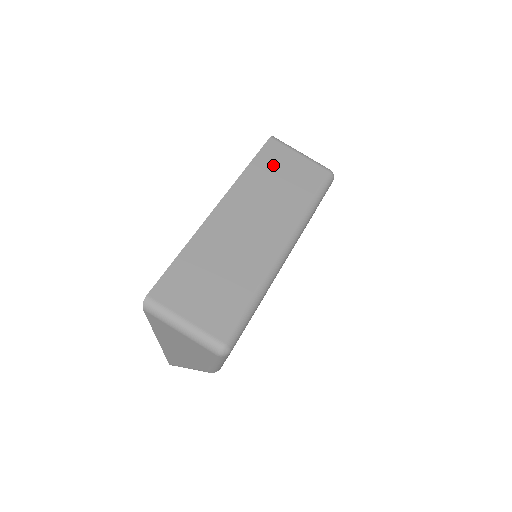
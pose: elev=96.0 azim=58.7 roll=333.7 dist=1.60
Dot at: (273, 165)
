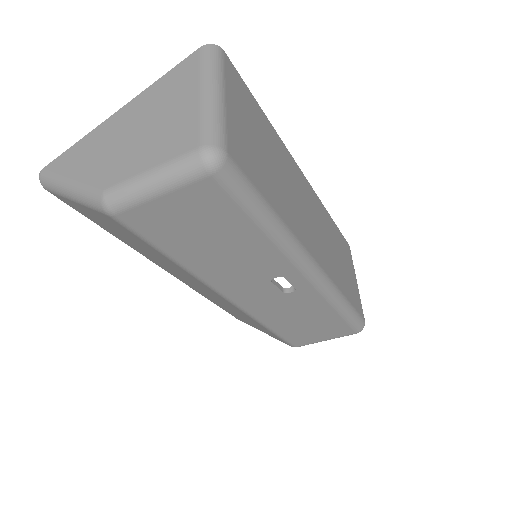
Dot at: (342, 249)
